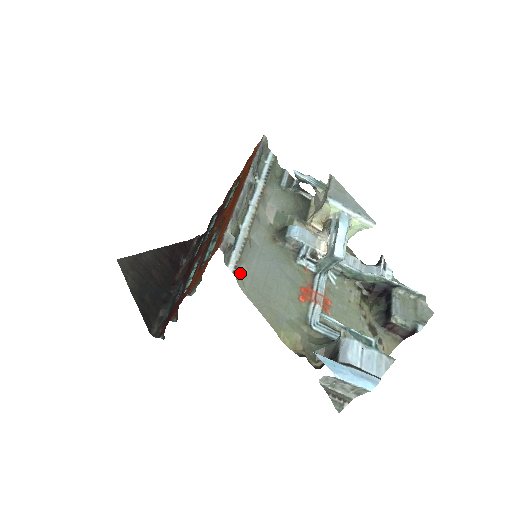
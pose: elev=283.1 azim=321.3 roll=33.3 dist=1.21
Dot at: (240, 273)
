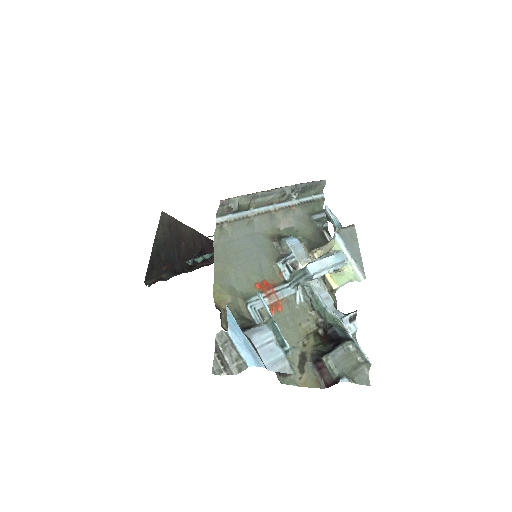
Dot at: (223, 231)
